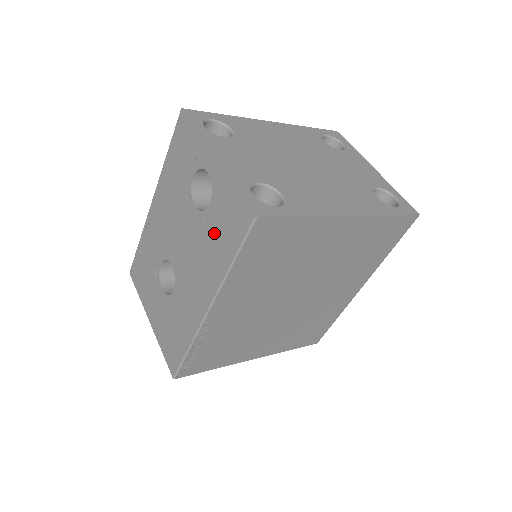
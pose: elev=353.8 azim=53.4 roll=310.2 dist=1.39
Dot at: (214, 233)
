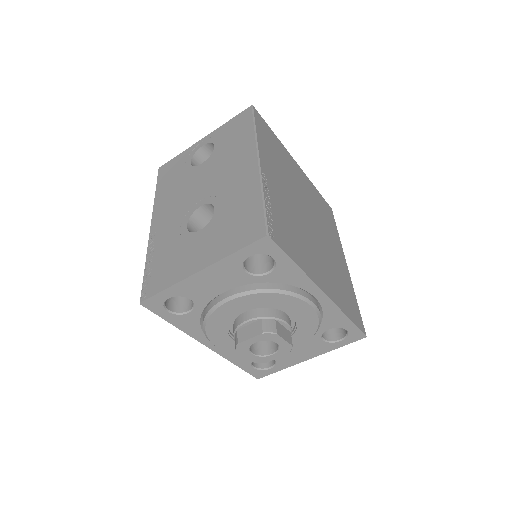
Dot at: (229, 143)
